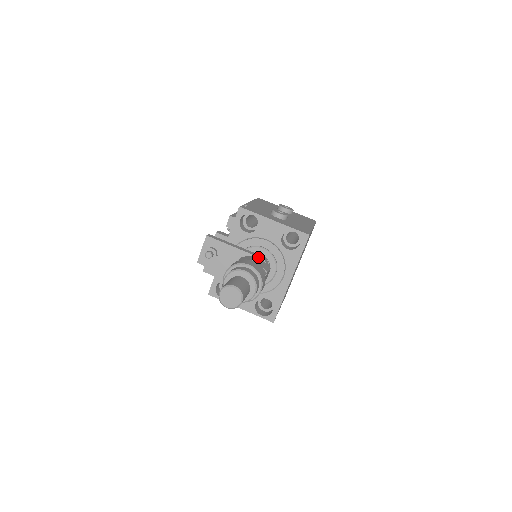
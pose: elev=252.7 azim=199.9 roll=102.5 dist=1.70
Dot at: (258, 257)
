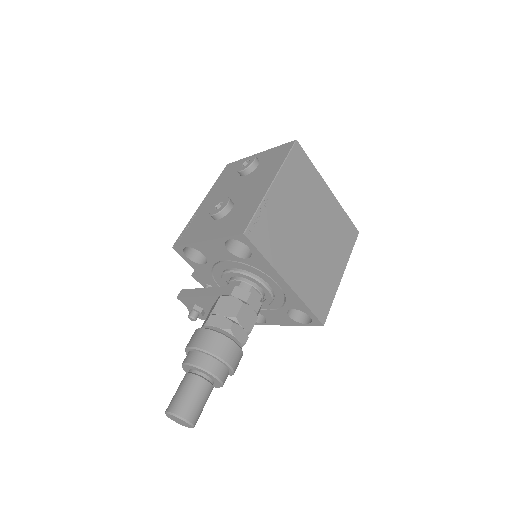
Dot at: (219, 301)
